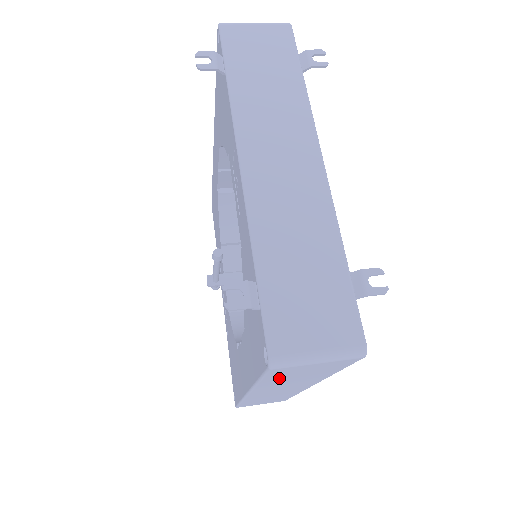
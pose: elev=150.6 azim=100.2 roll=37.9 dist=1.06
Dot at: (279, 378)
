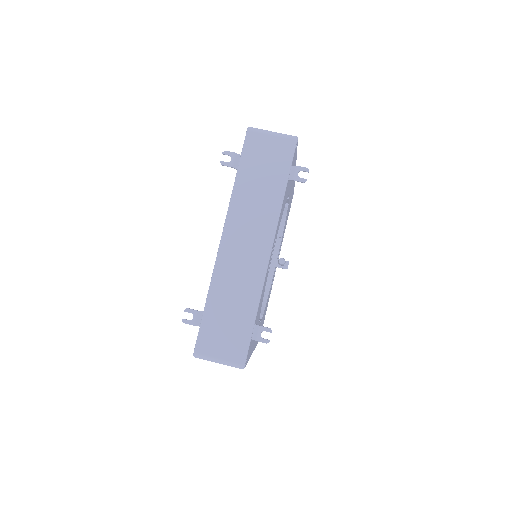
Dot at: occluded
